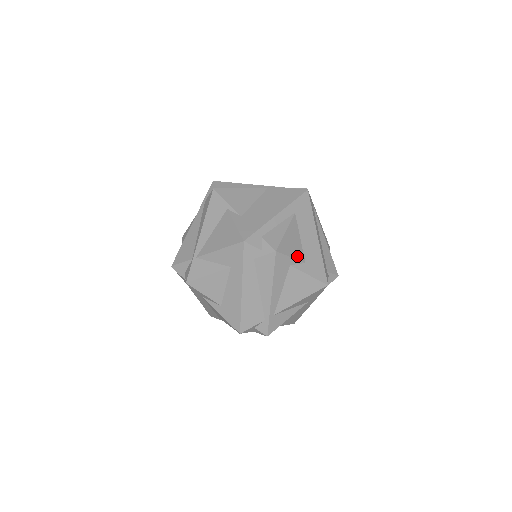
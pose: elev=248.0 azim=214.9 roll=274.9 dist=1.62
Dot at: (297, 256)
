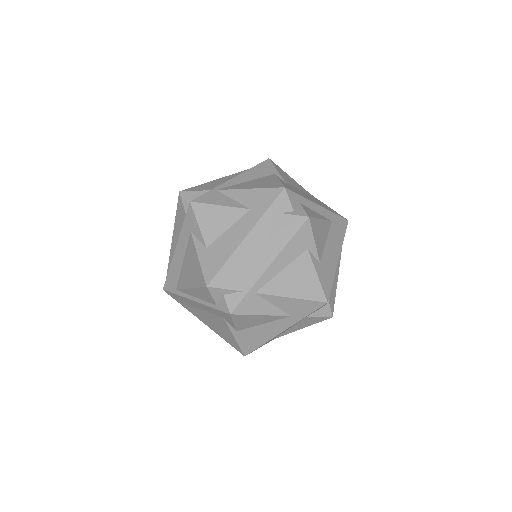
Dot at: (318, 248)
